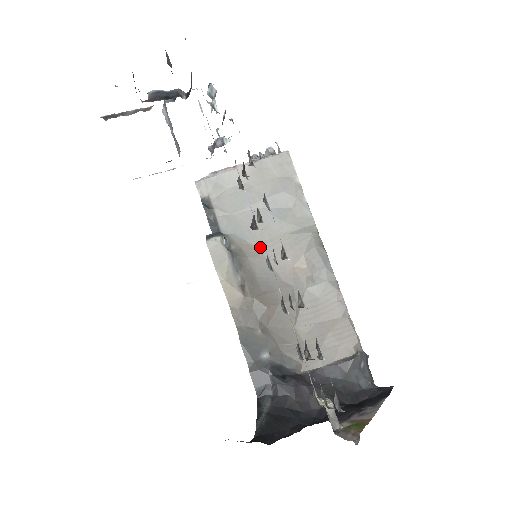
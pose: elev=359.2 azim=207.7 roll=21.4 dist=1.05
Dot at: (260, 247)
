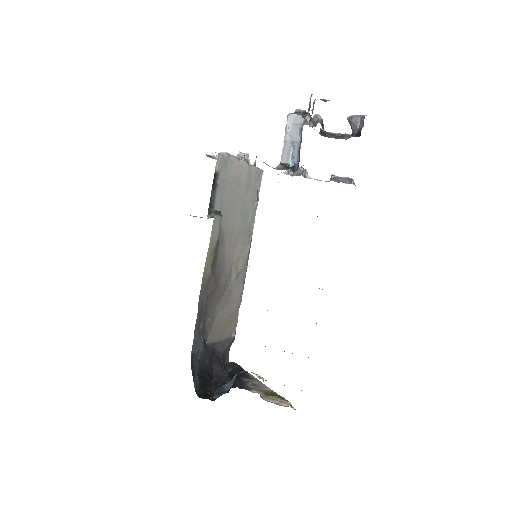
Dot at: (226, 235)
